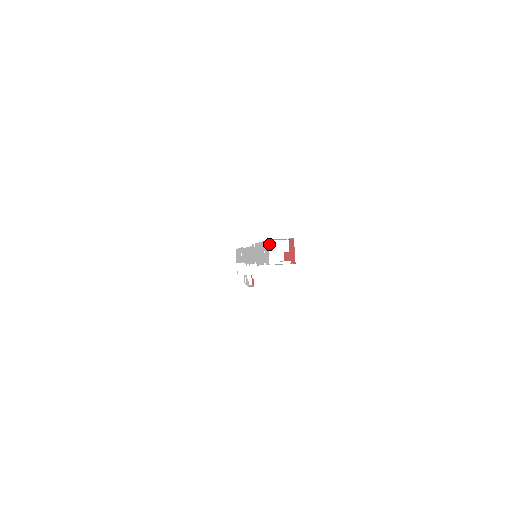
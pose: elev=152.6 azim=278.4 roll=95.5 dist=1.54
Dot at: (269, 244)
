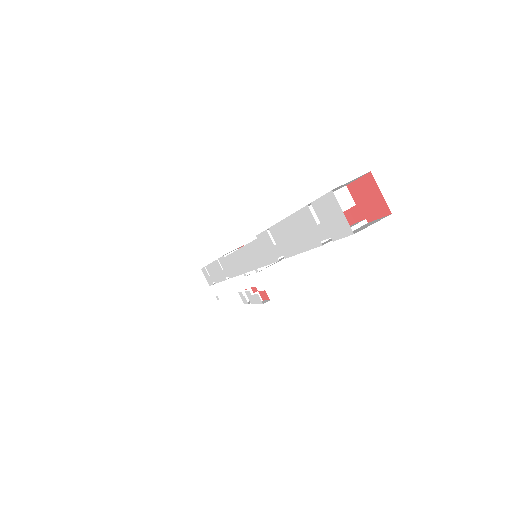
Dot at: occluded
